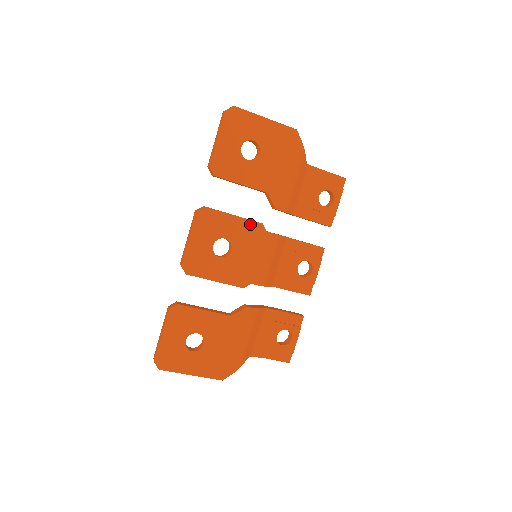
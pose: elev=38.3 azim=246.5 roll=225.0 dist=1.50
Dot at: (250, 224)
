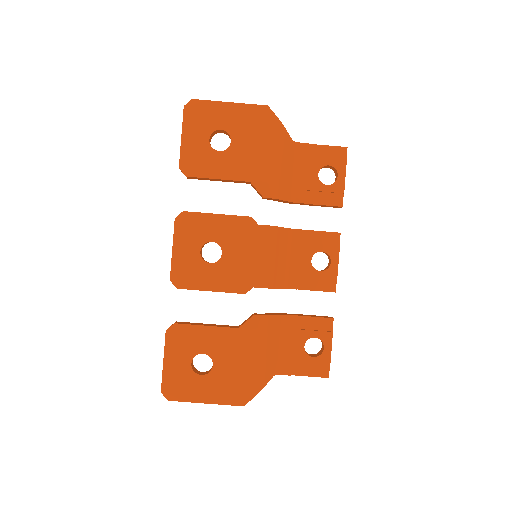
Dot at: (237, 220)
